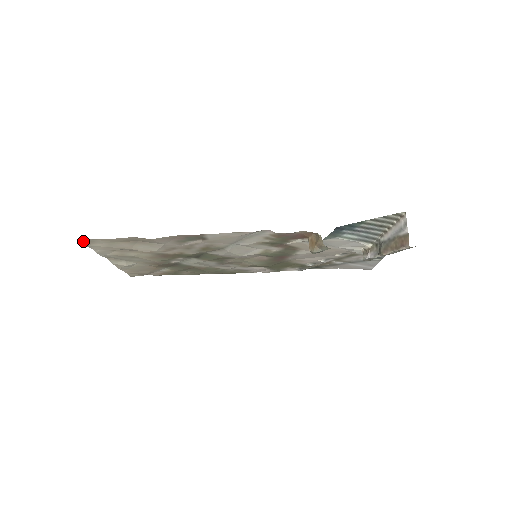
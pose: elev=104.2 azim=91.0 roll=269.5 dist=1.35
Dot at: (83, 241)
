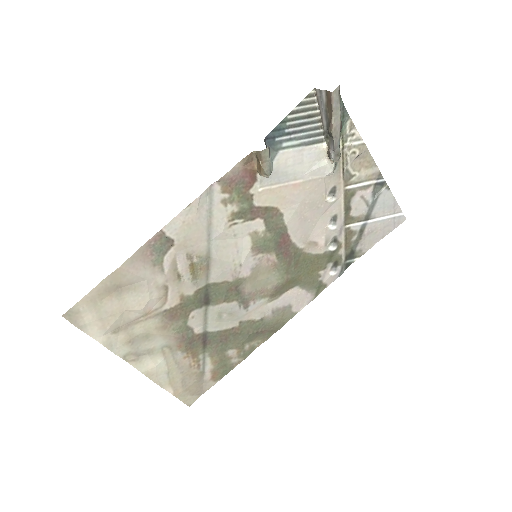
Dot at: (69, 317)
